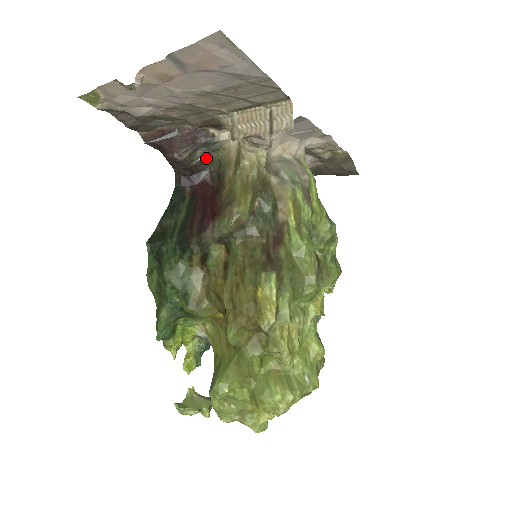
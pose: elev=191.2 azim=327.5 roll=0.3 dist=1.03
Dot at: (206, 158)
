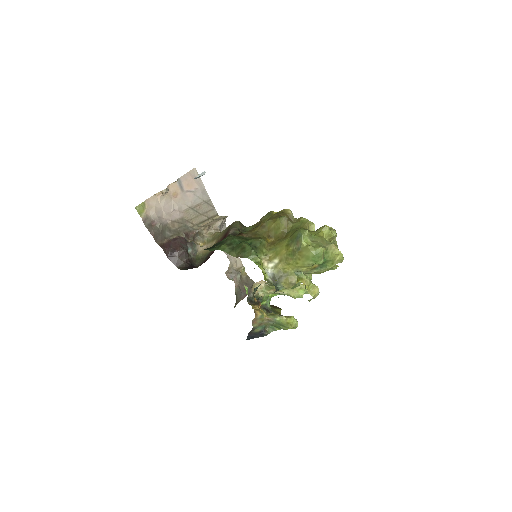
Dot at: (193, 259)
